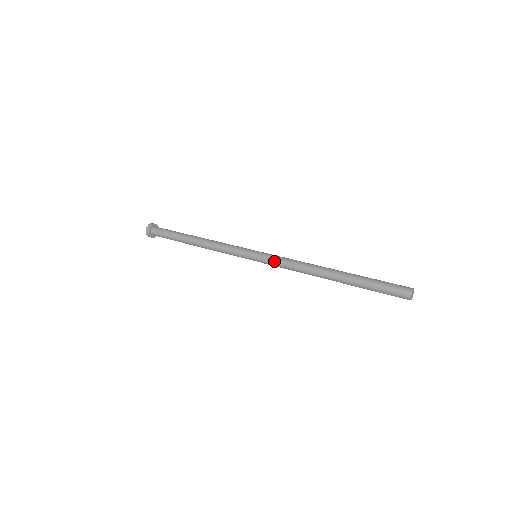
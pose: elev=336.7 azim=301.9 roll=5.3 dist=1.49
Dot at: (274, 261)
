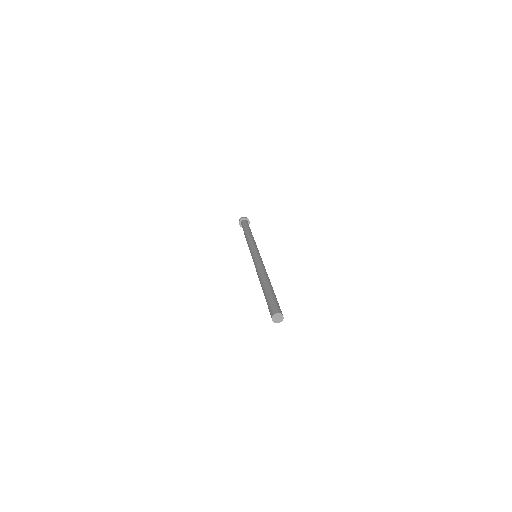
Dot at: occluded
